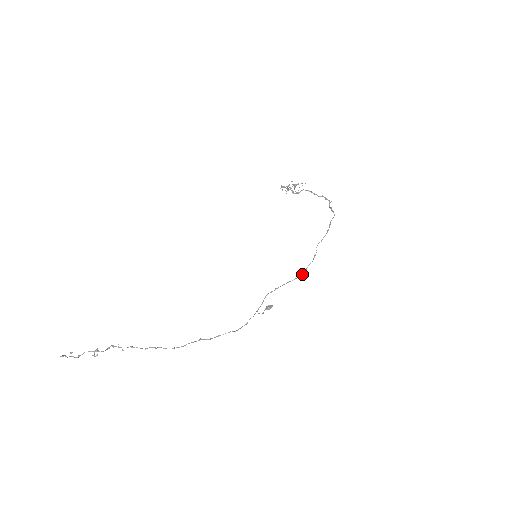
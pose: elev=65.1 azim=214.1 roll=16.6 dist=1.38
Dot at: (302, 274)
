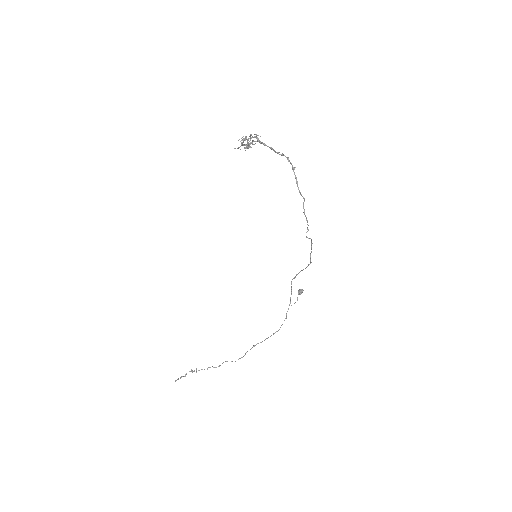
Dot at: (310, 263)
